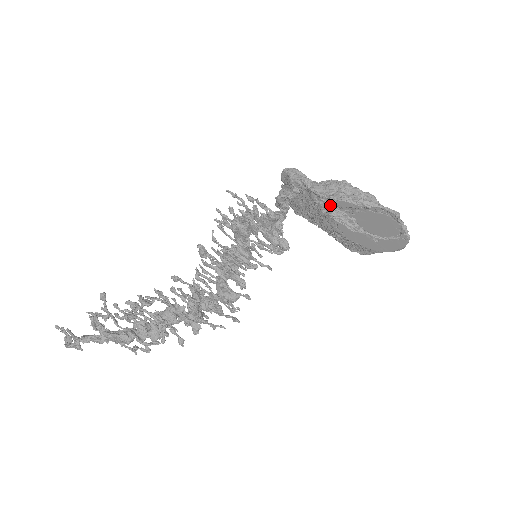
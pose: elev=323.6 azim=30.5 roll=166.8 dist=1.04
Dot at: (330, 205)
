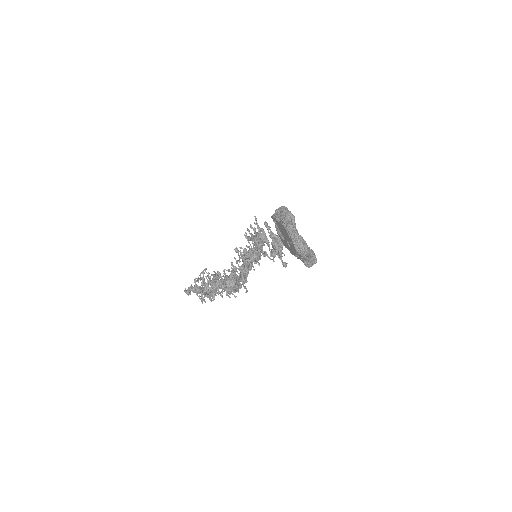
Dot at: (275, 222)
